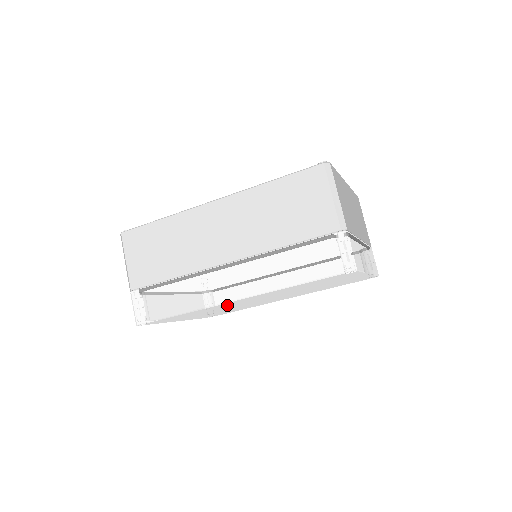
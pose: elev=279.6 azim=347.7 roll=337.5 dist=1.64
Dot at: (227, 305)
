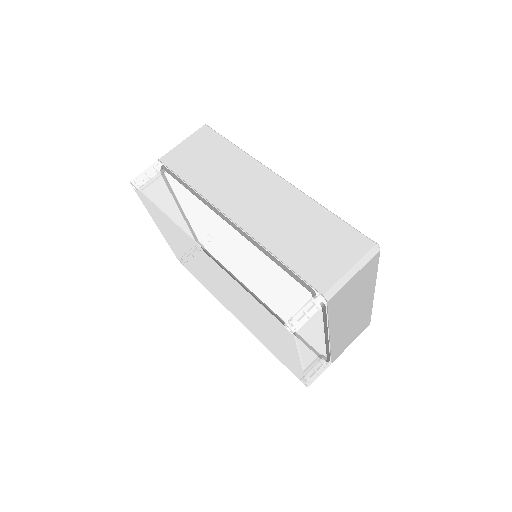
Dot at: (193, 248)
